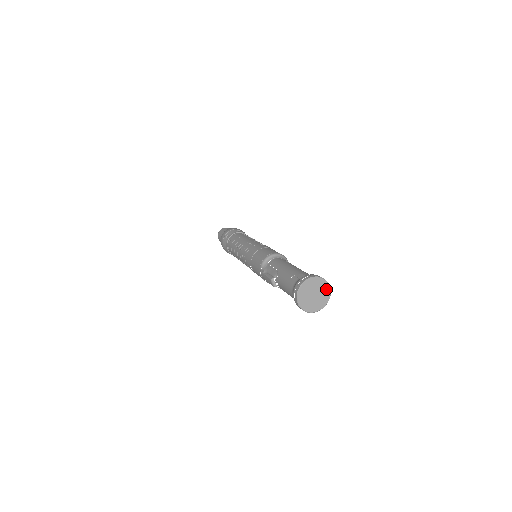
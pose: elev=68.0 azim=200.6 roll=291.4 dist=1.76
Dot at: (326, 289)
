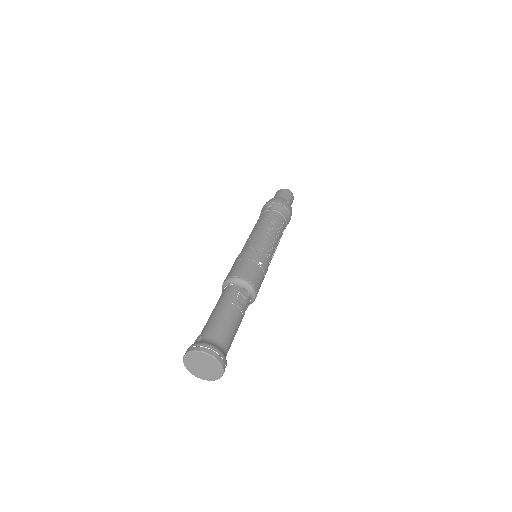
Dot at: (213, 361)
